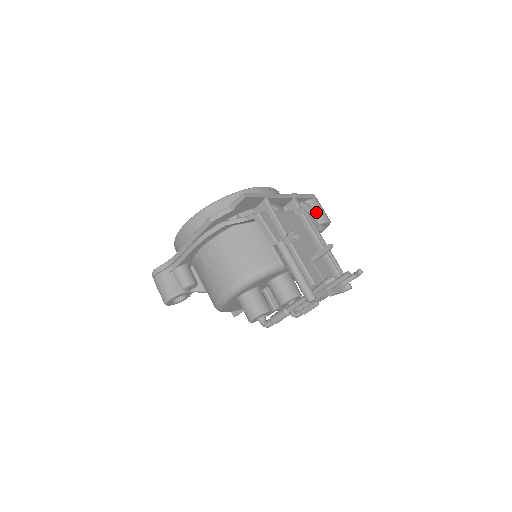
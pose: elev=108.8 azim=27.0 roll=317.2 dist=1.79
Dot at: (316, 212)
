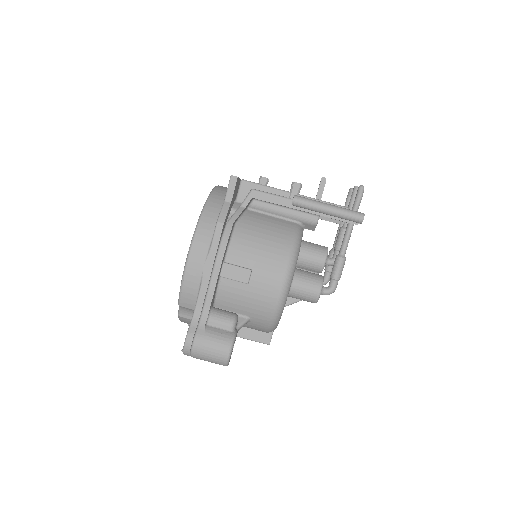
Dot at: occluded
